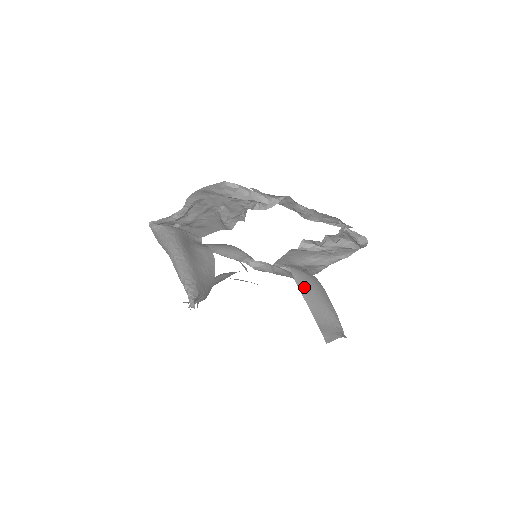
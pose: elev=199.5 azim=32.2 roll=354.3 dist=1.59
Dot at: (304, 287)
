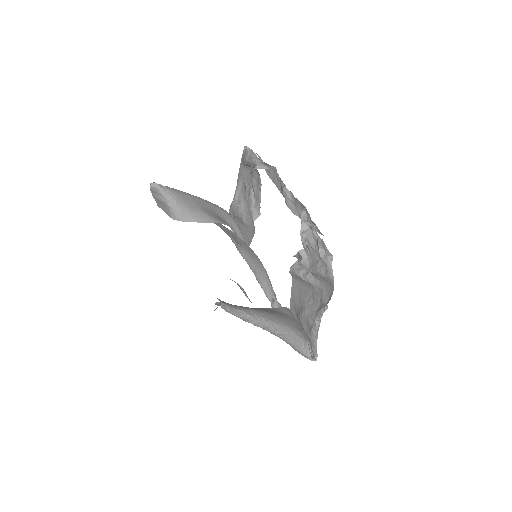
Dot at: (270, 310)
